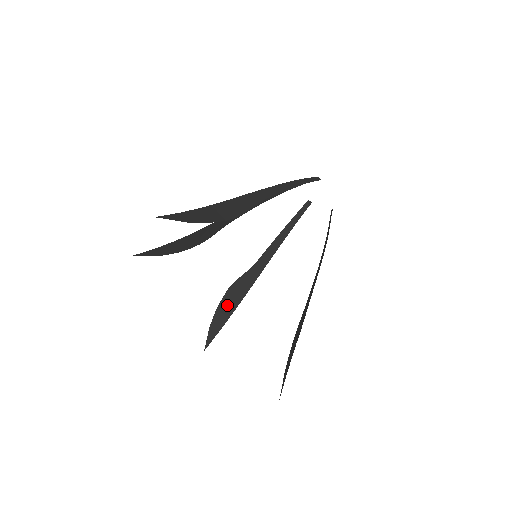
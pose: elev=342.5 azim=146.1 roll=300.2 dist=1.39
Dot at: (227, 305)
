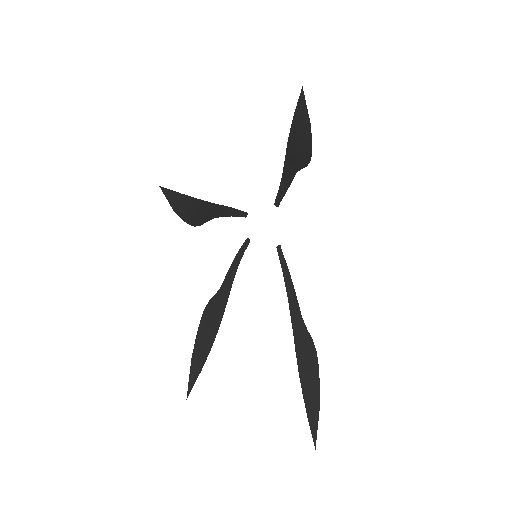
Dot at: (206, 331)
